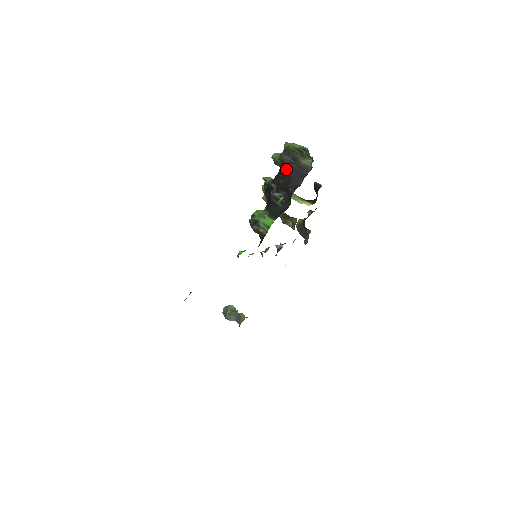
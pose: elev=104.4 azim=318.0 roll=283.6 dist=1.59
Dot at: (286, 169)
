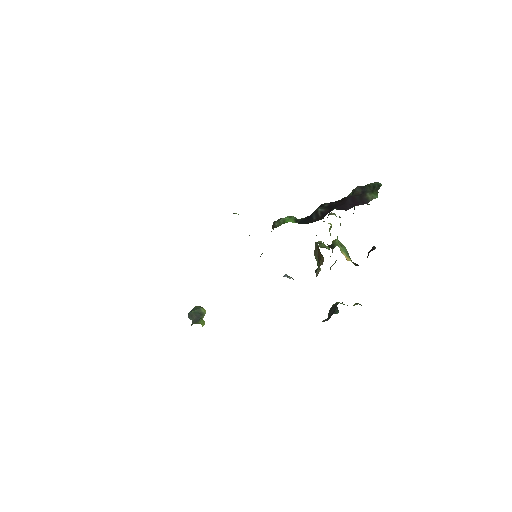
Dot at: (349, 196)
